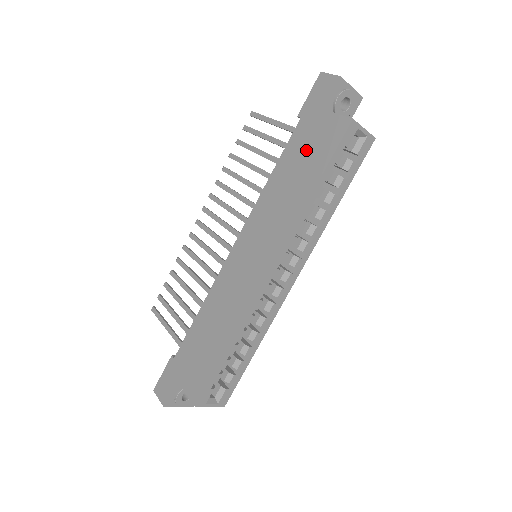
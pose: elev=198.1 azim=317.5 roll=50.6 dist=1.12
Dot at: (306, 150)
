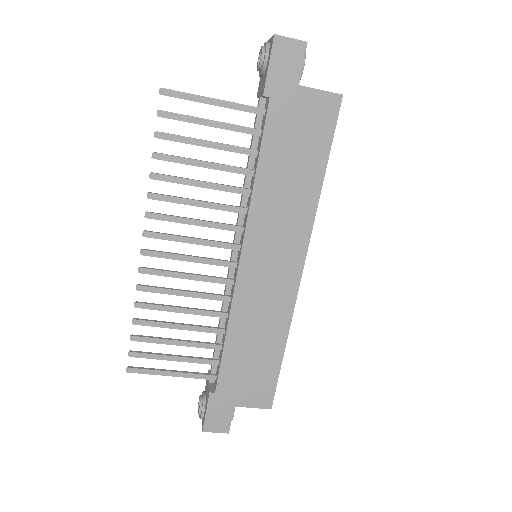
Dot at: (296, 136)
